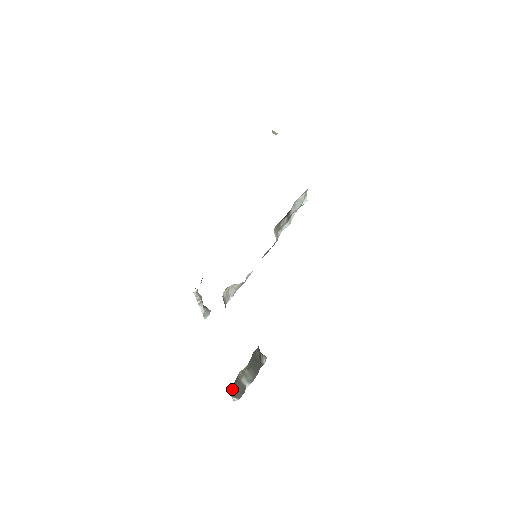
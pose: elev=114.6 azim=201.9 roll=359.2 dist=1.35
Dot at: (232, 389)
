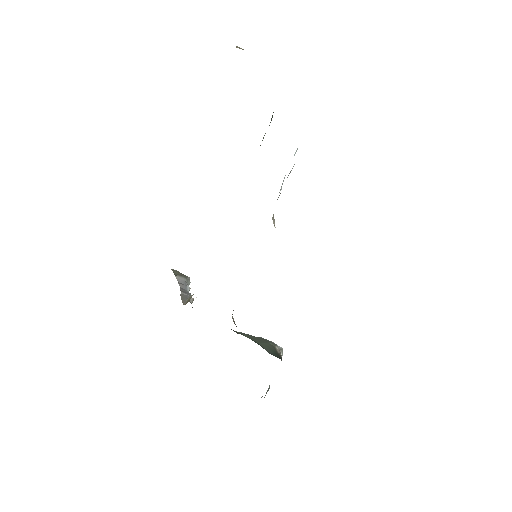
Dot at: occluded
